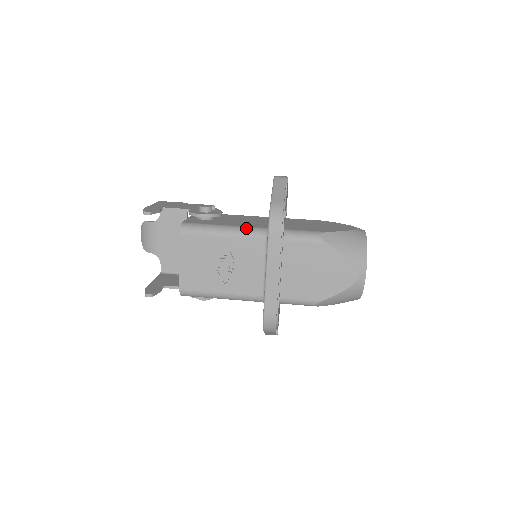
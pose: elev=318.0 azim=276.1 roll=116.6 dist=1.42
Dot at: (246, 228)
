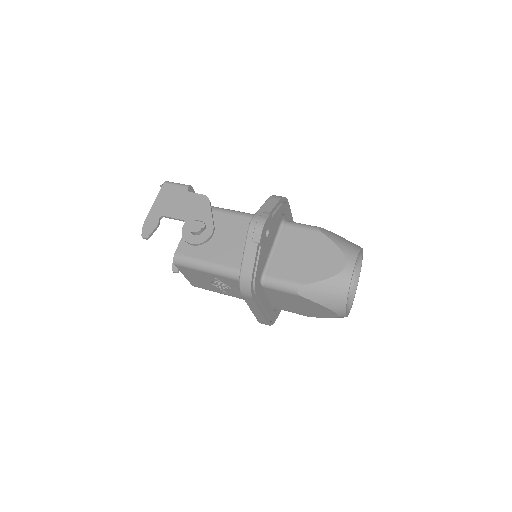
Dot at: (229, 270)
